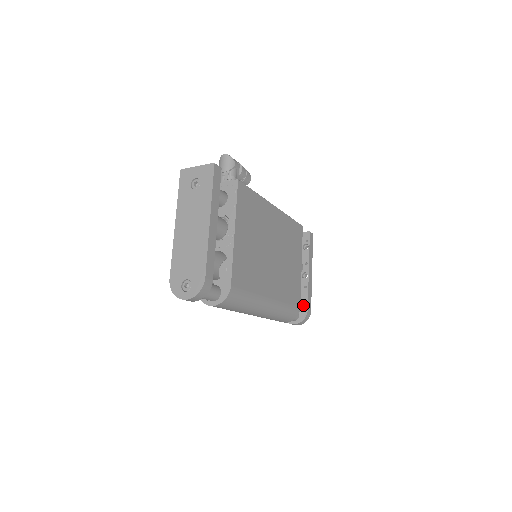
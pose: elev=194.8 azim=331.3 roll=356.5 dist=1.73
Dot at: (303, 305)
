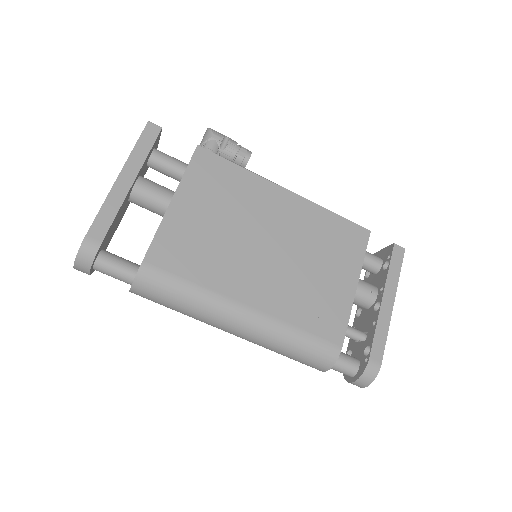
Dot at: occluded
